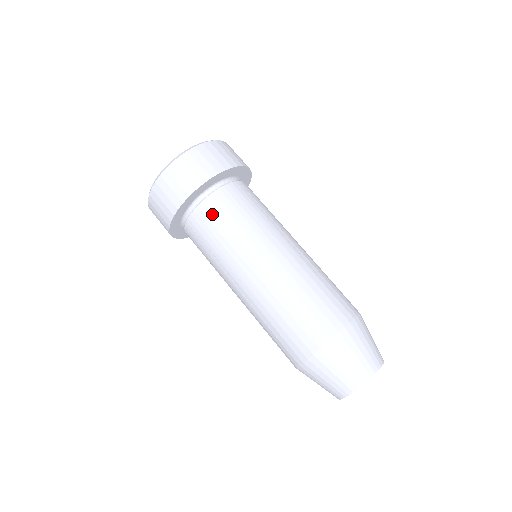
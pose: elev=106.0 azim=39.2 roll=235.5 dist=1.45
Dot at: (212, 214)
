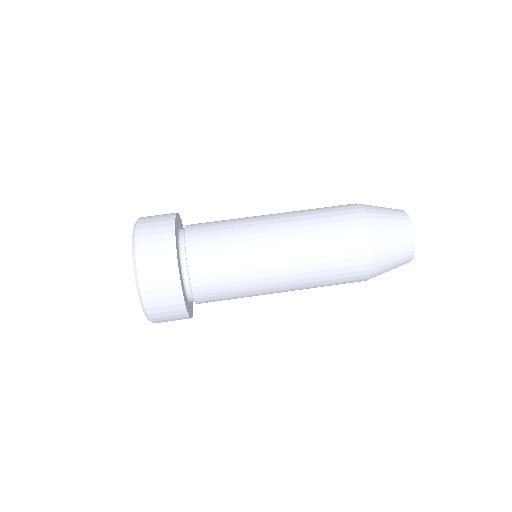
Dot at: (202, 236)
